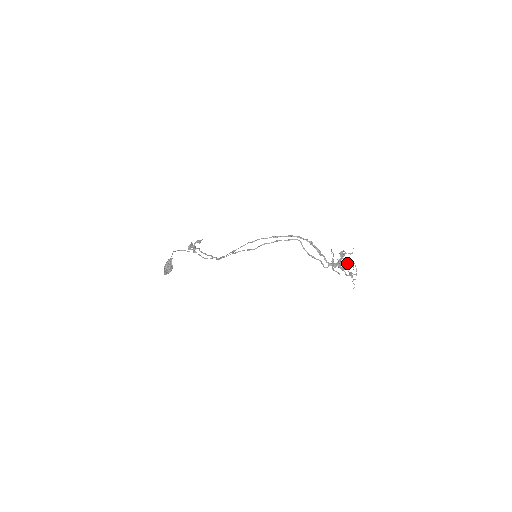
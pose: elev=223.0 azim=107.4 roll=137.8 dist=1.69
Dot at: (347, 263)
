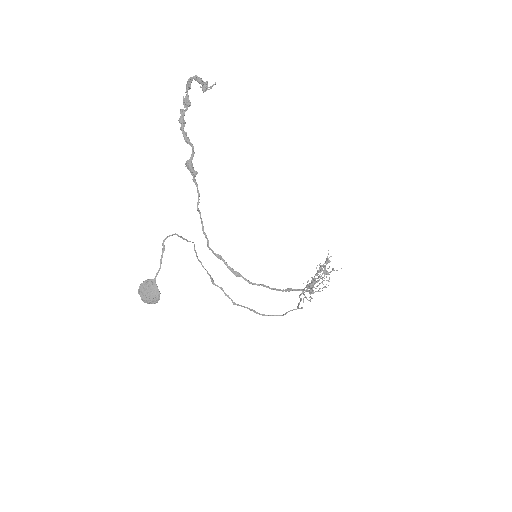
Dot at: occluded
